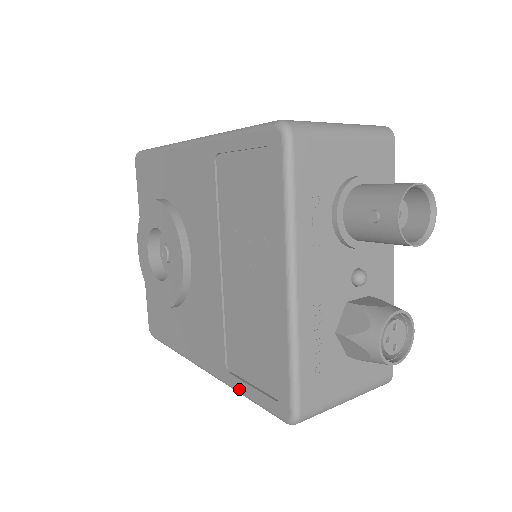
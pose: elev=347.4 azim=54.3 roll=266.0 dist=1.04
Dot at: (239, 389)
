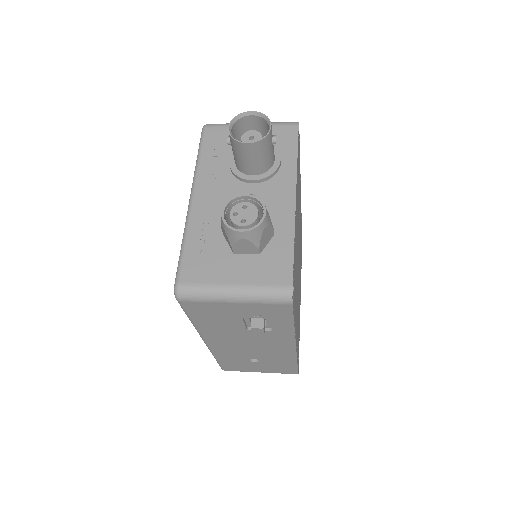
Dot at: occluded
